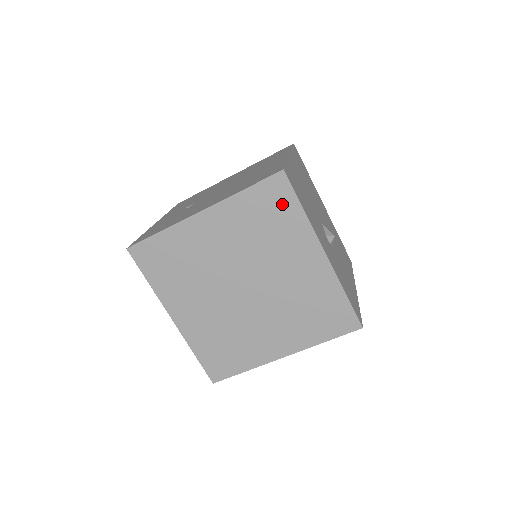
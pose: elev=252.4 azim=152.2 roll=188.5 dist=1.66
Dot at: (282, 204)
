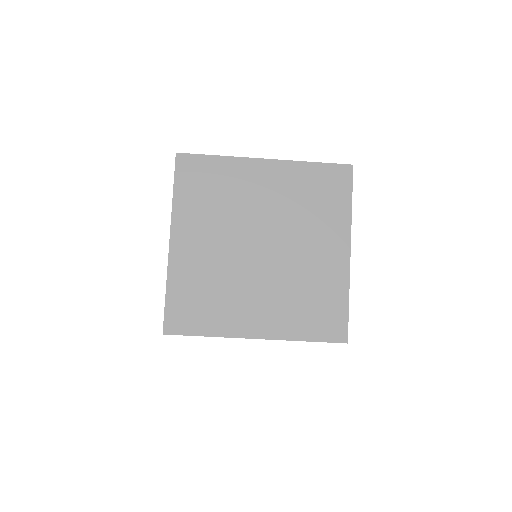
Dot at: (203, 170)
